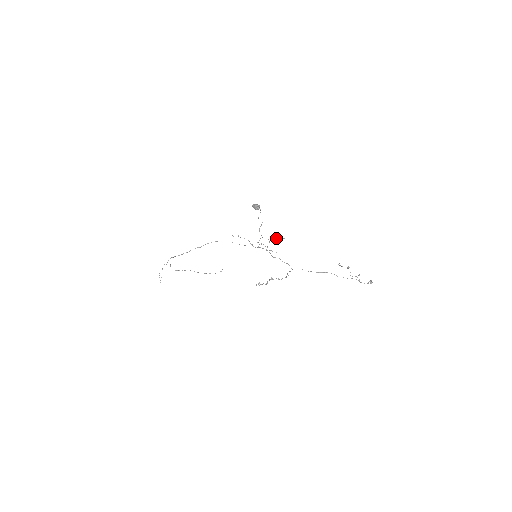
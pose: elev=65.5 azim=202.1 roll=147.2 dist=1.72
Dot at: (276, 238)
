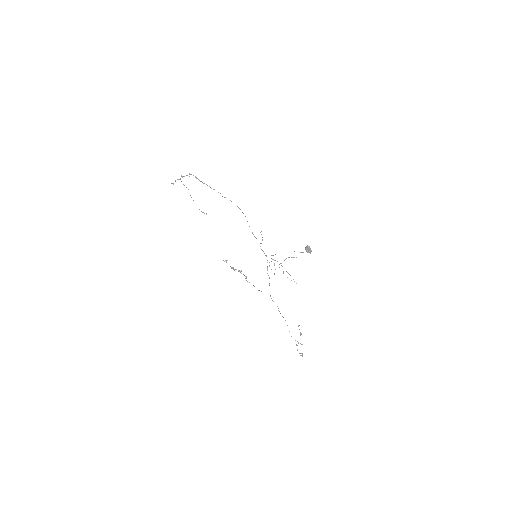
Dot at: occluded
